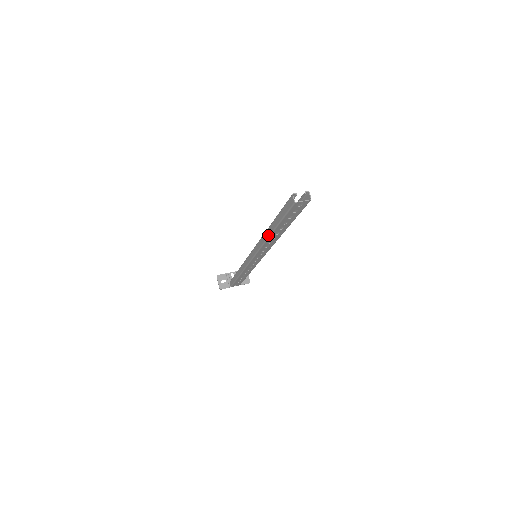
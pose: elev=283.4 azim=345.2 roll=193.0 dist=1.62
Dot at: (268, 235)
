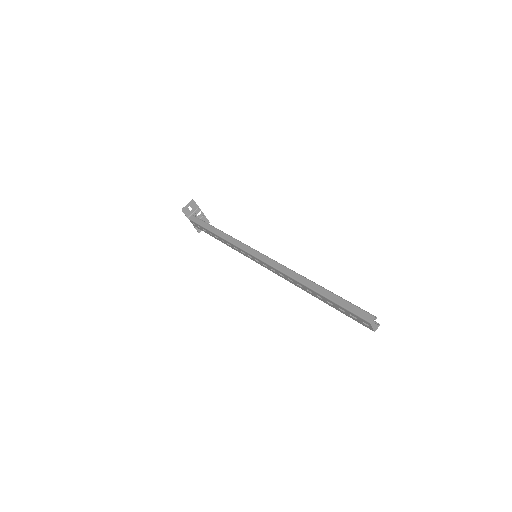
Dot at: (304, 282)
